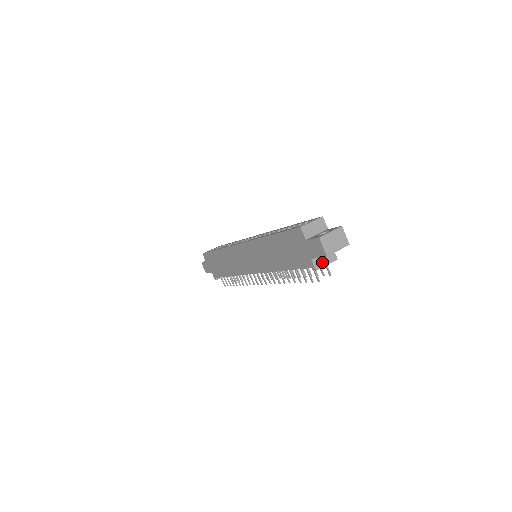
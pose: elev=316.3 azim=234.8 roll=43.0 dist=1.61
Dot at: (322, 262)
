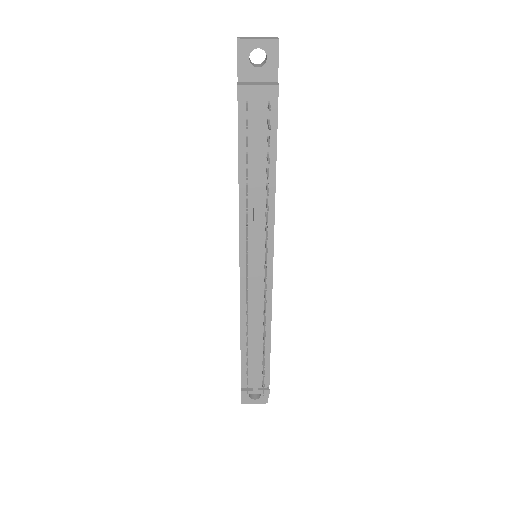
Dot at: (252, 84)
